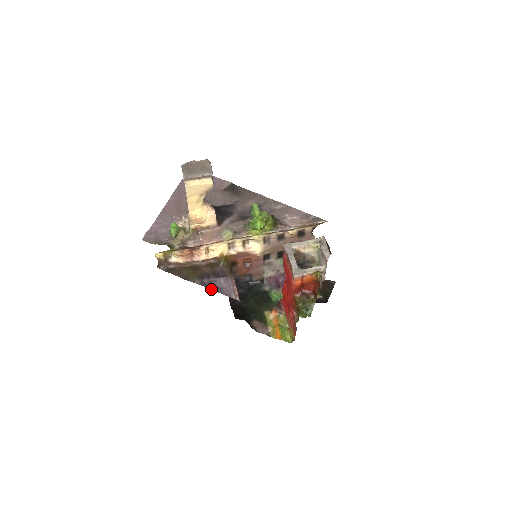
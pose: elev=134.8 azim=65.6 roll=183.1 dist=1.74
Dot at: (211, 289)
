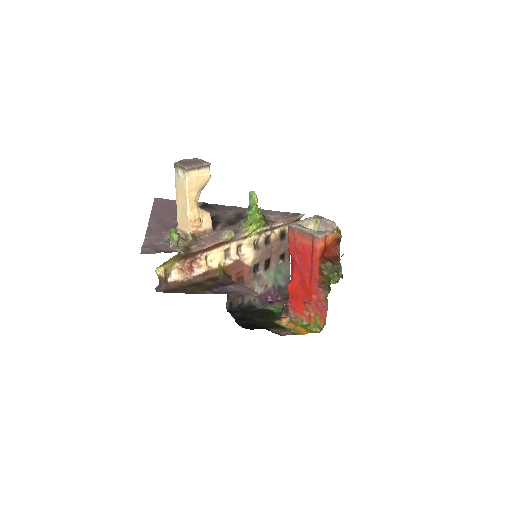
Dot at: (227, 293)
